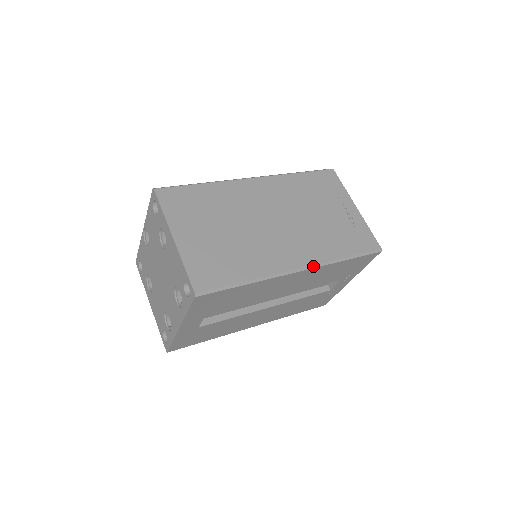
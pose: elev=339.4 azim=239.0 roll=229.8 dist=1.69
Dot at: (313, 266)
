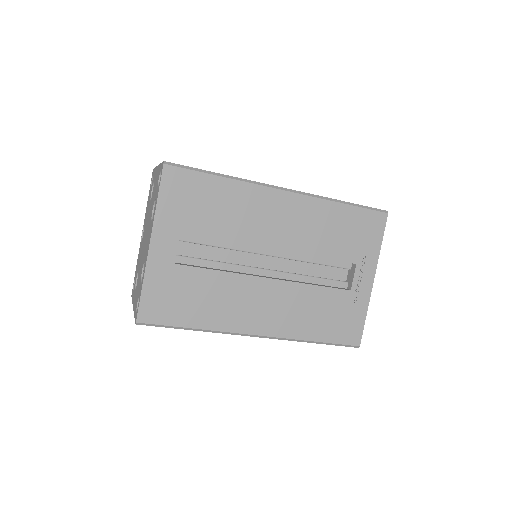
Dot at: (301, 193)
